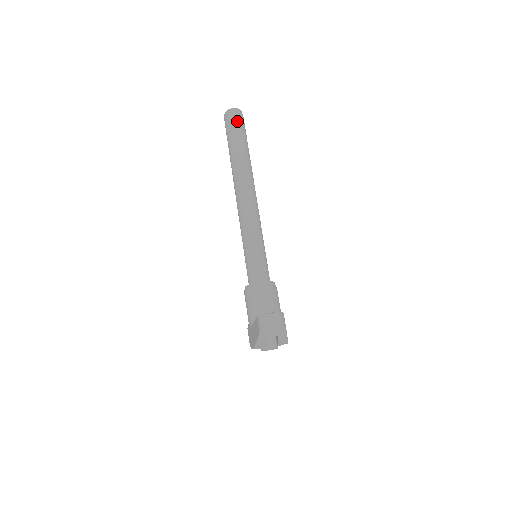
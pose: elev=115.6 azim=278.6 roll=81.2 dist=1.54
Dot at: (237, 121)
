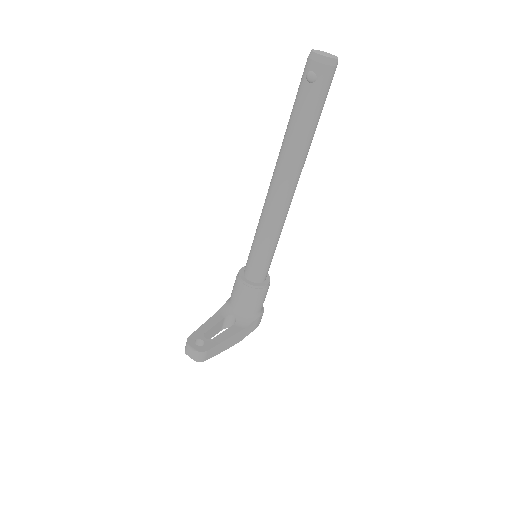
Dot at: (313, 81)
